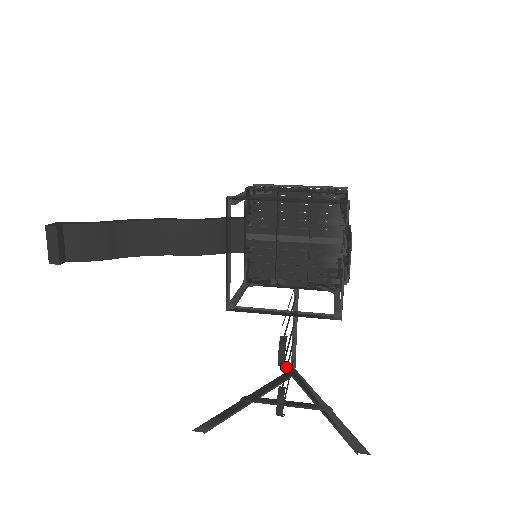
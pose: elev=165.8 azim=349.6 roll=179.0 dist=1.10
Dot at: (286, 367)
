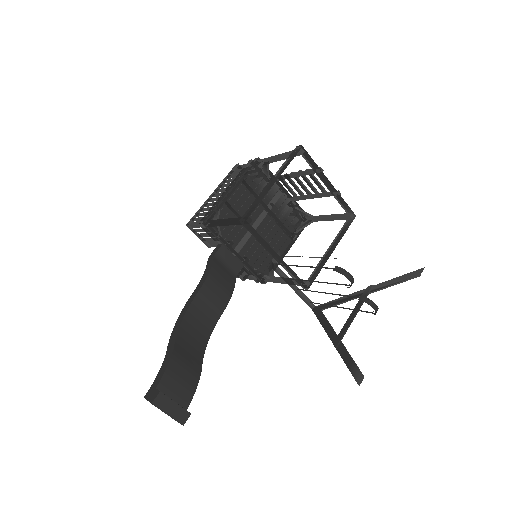
Dot at: occluded
